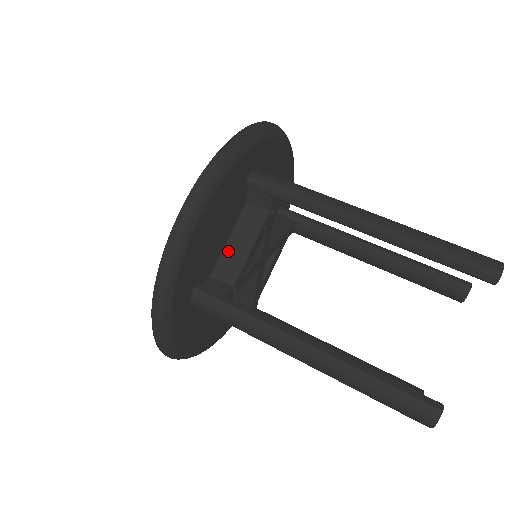
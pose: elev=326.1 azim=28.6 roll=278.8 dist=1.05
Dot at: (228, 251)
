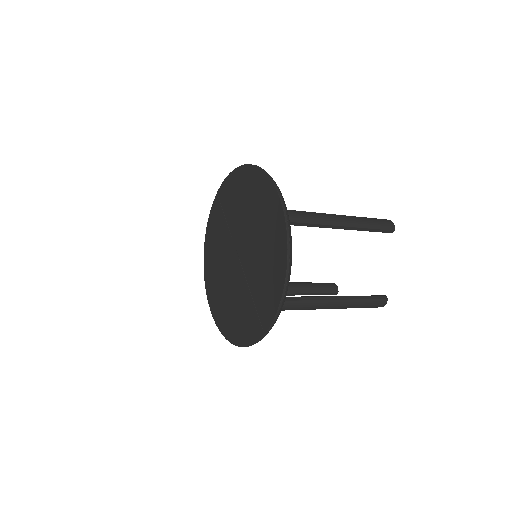
Dot at: occluded
